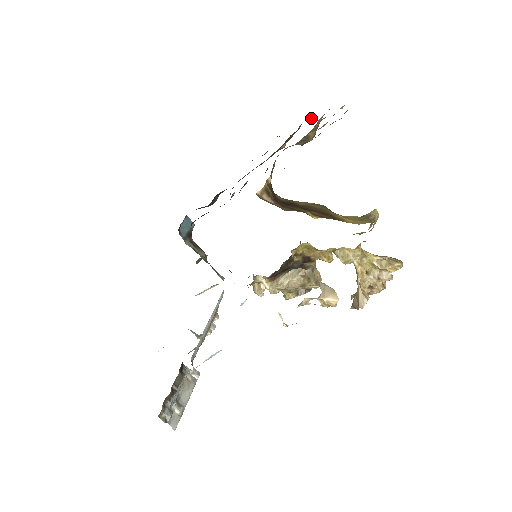
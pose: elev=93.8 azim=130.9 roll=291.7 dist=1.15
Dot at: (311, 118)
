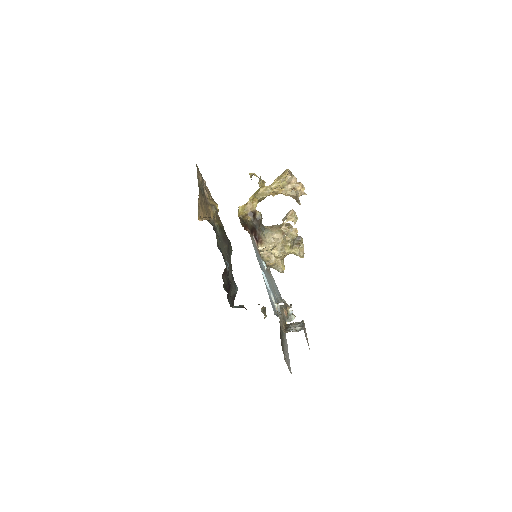
Dot at: occluded
